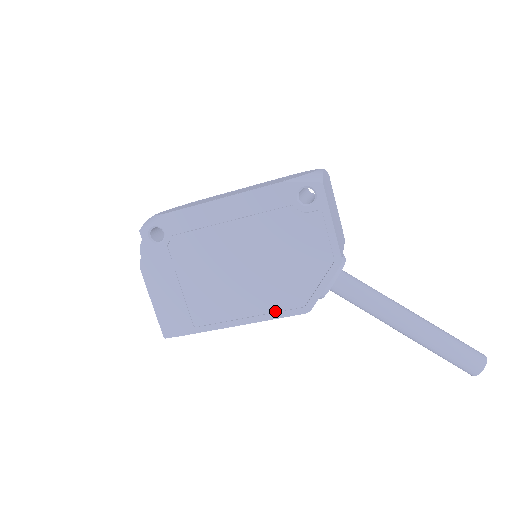
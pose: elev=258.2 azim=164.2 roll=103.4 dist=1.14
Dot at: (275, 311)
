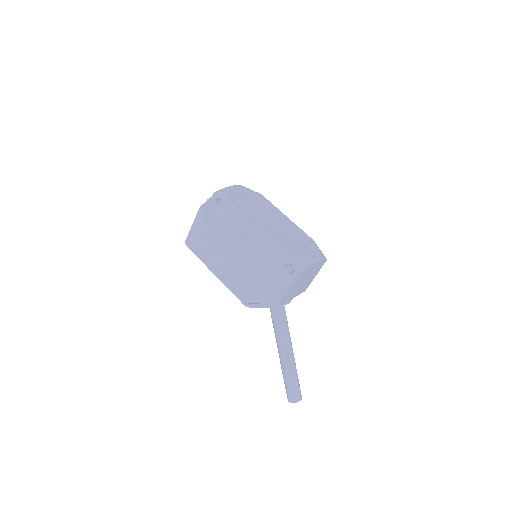
Dot at: (235, 290)
